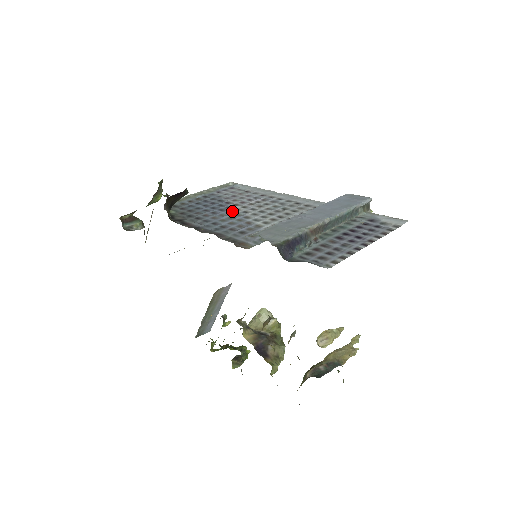
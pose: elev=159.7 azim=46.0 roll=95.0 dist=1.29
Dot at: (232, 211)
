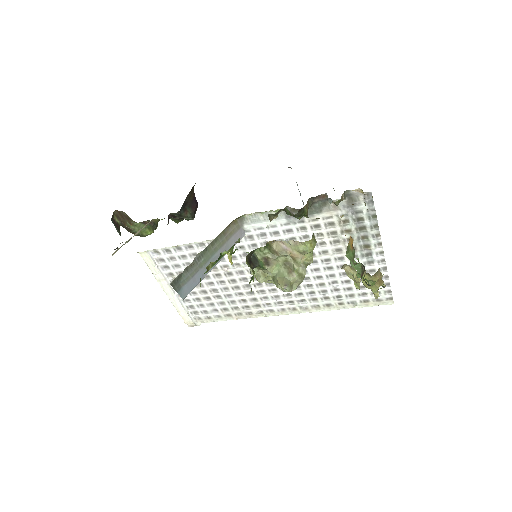
Dot at: occluded
